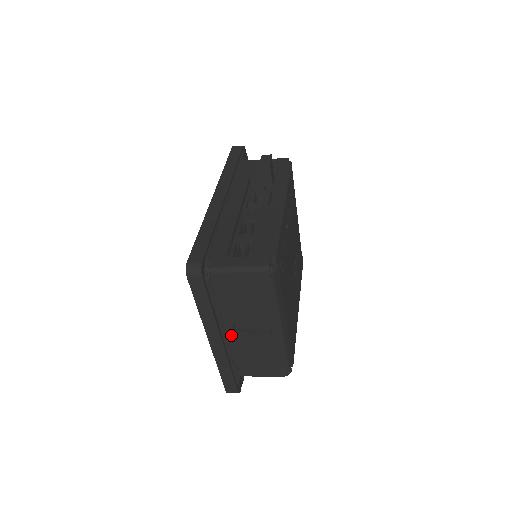
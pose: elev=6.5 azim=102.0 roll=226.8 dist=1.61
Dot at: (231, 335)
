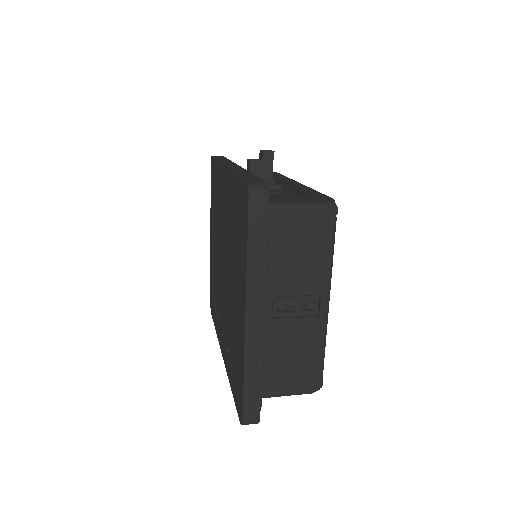
Dot at: (265, 318)
